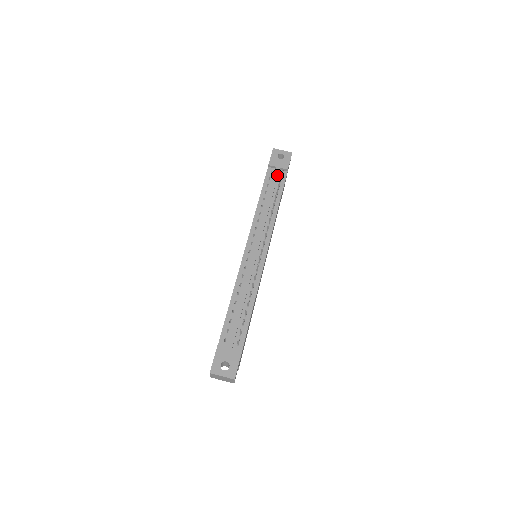
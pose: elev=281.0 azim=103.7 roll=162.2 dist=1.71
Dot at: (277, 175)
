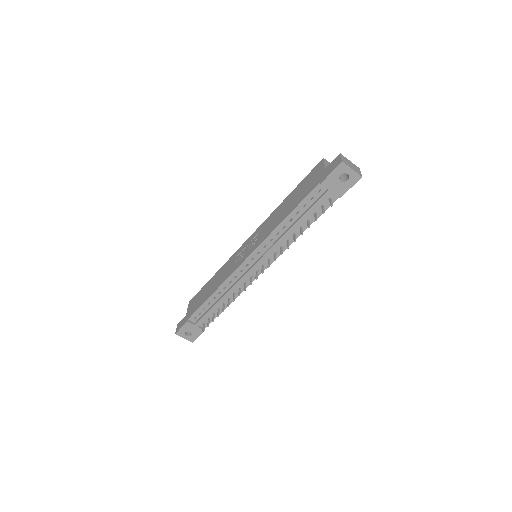
Dot at: (322, 201)
